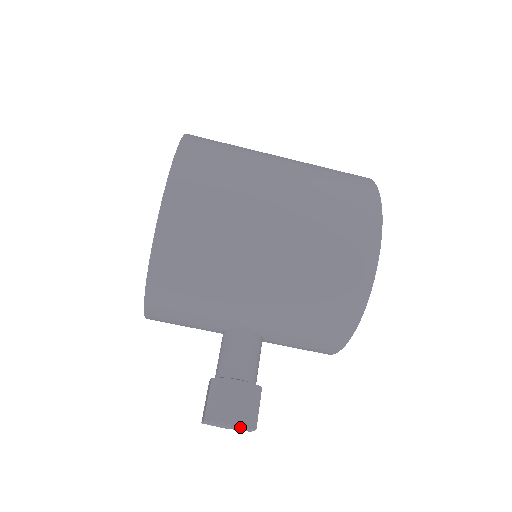
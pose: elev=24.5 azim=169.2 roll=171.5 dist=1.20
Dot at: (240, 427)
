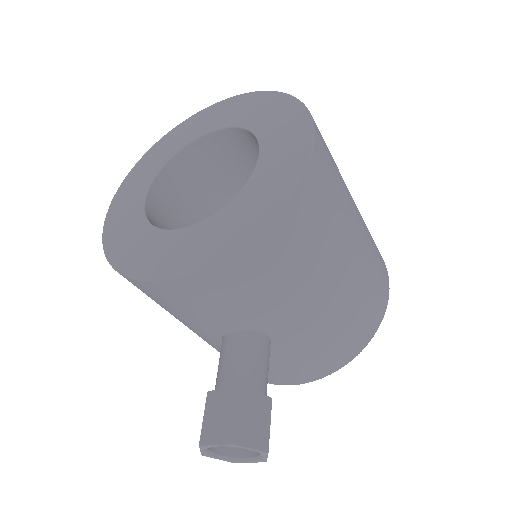
Dot at: (228, 456)
